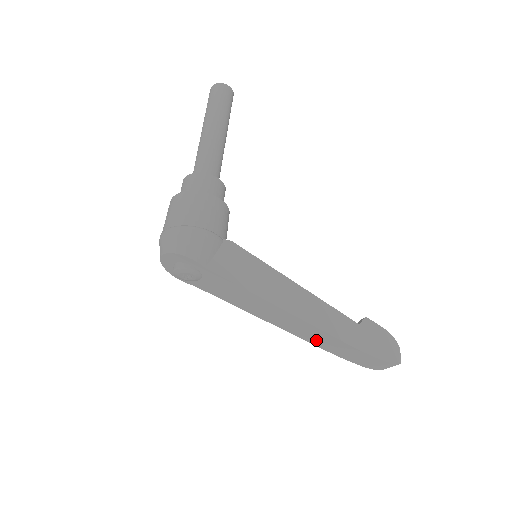
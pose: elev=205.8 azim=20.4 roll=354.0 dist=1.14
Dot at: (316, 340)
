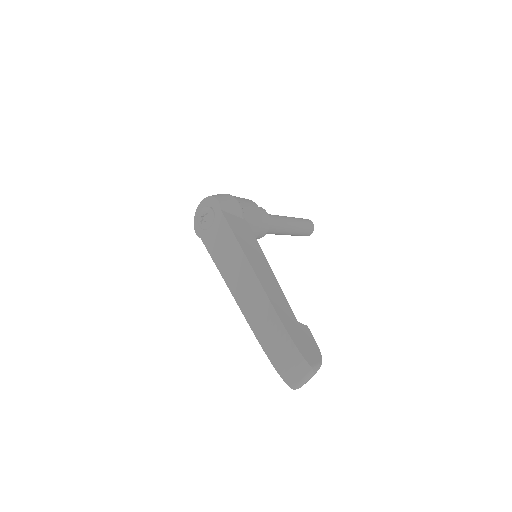
Dot at: (253, 312)
